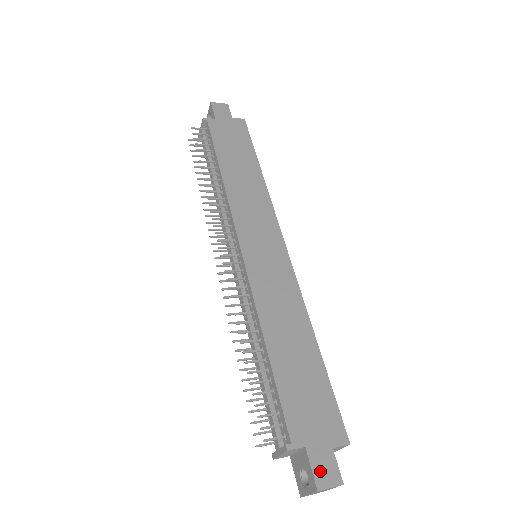
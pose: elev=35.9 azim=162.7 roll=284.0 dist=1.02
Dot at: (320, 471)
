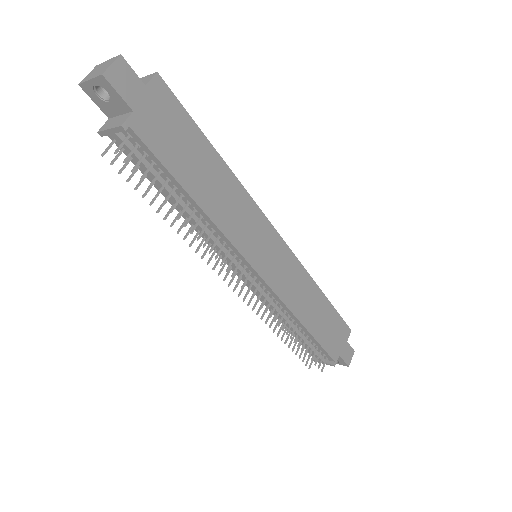
Dot at: (347, 358)
